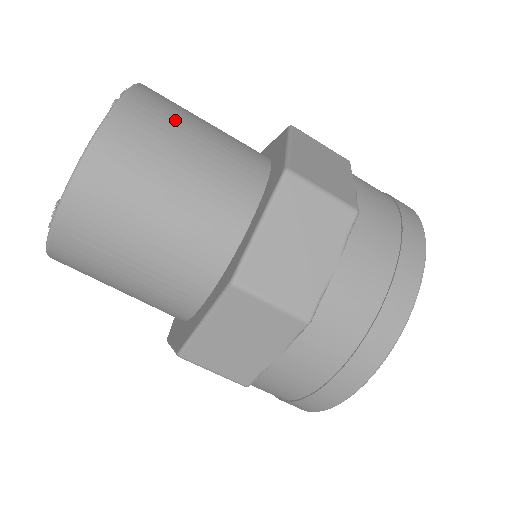
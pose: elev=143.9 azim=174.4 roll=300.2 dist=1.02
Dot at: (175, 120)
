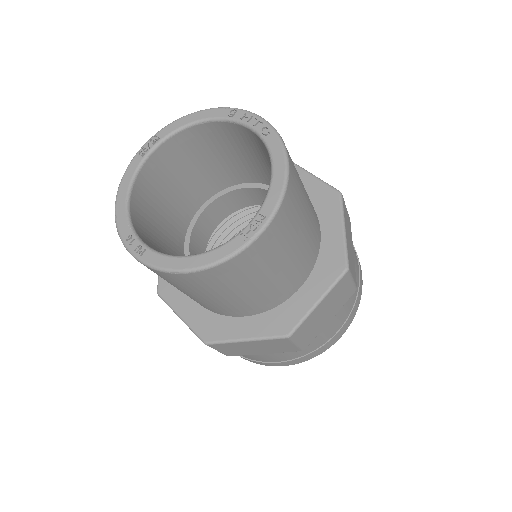
Dot at: occluded
